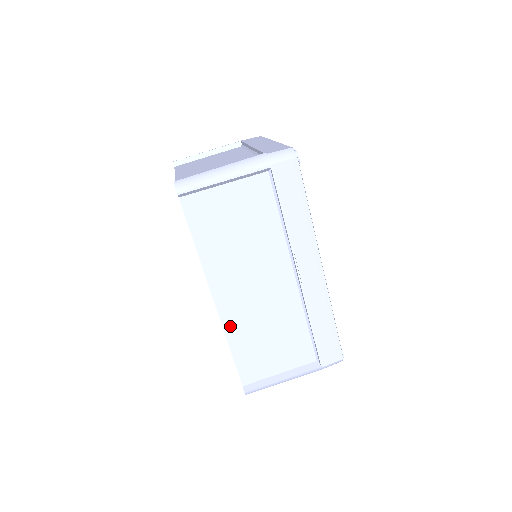
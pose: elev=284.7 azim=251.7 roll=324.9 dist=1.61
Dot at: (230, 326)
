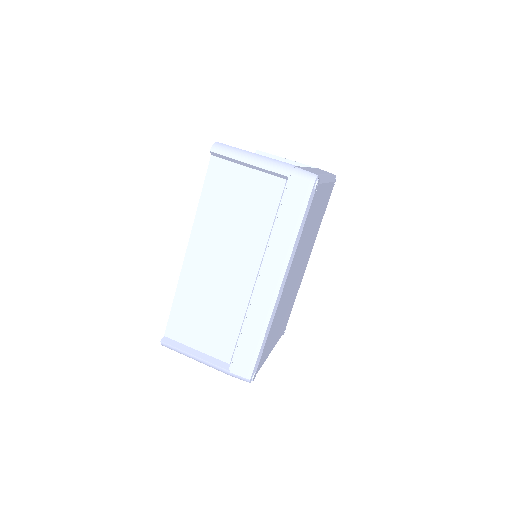
Dot at: (185, 280)
